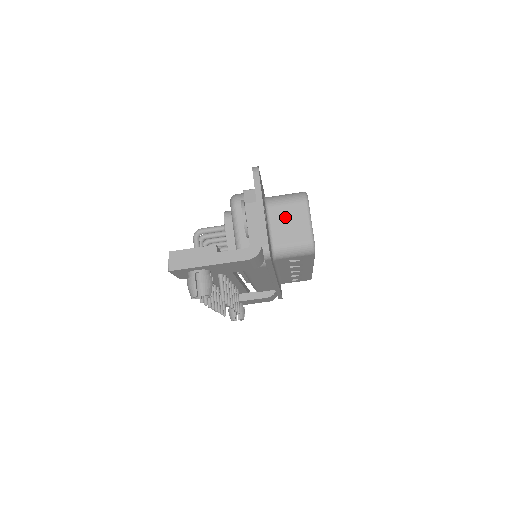
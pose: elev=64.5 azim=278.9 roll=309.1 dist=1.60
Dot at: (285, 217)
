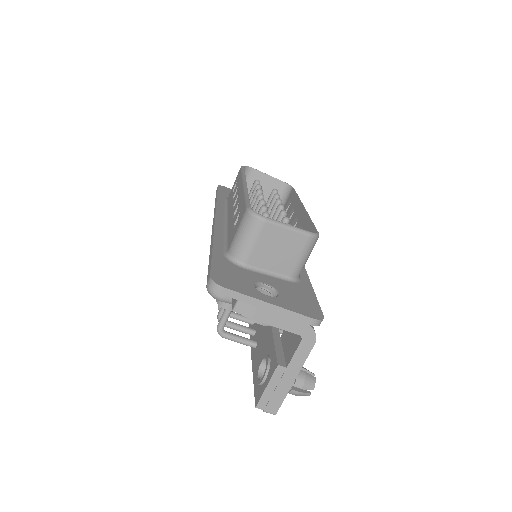
Dot at: (267, 252)
